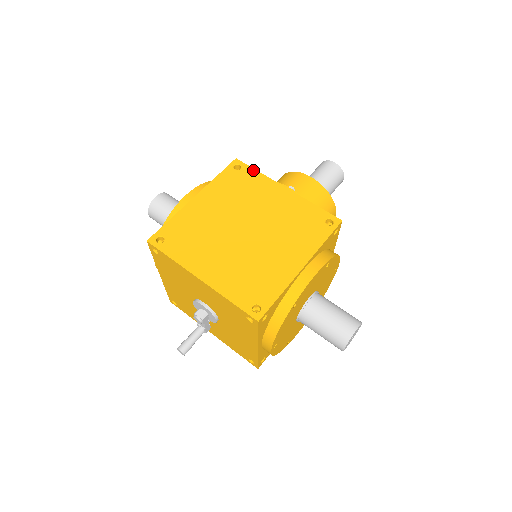
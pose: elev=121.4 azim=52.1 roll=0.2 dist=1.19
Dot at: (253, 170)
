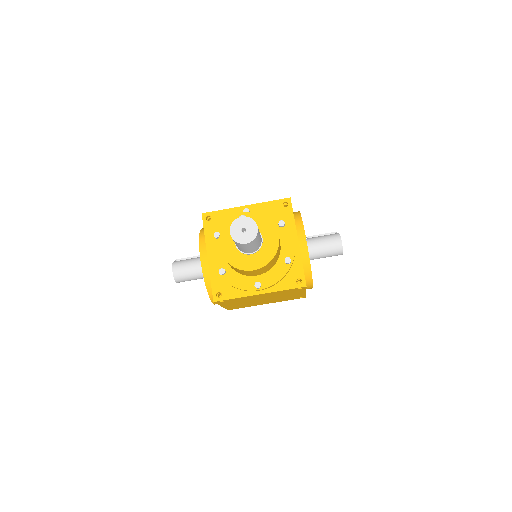
Dot at: occluded
